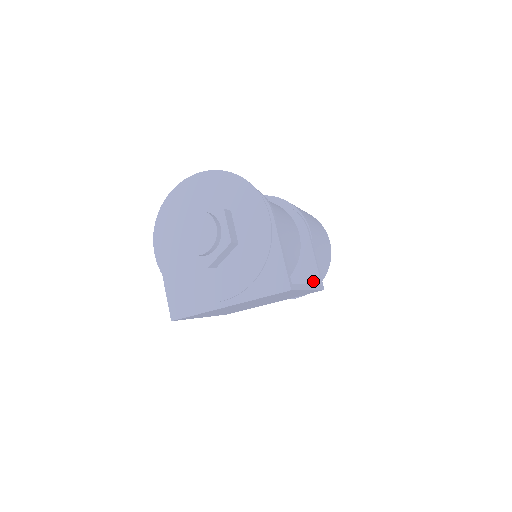
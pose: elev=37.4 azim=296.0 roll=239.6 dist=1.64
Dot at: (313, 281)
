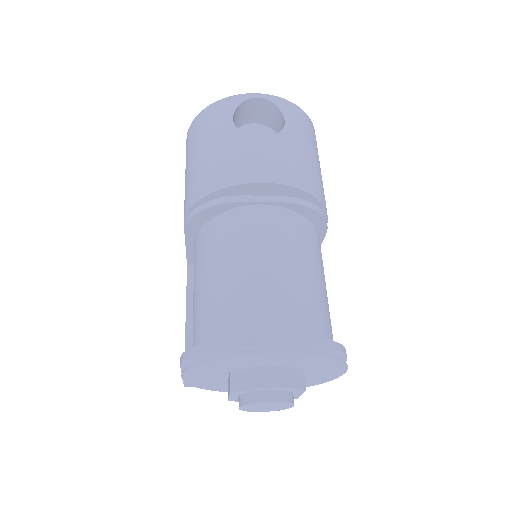
Dot at: occluded
